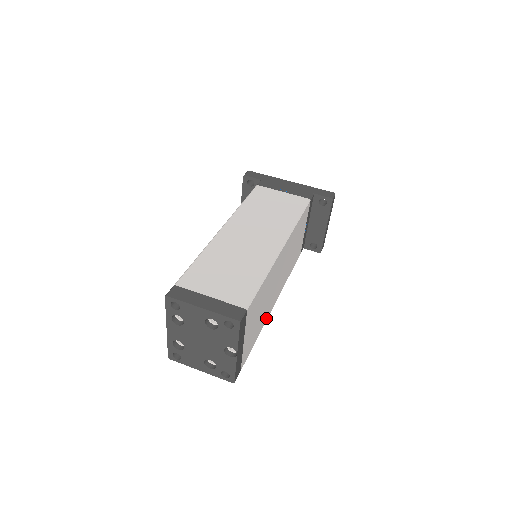
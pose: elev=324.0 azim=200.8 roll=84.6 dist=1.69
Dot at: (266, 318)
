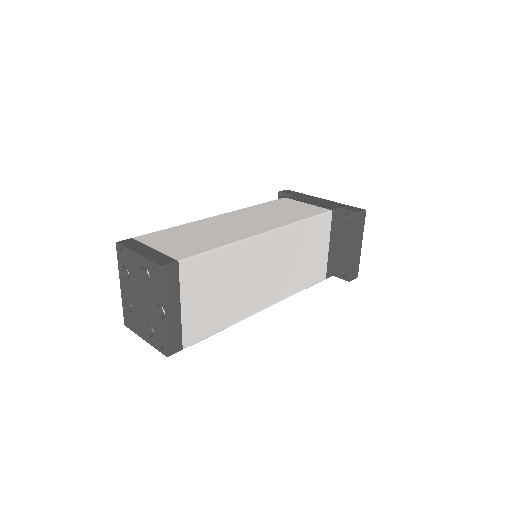
Dot at: (243, 315)
